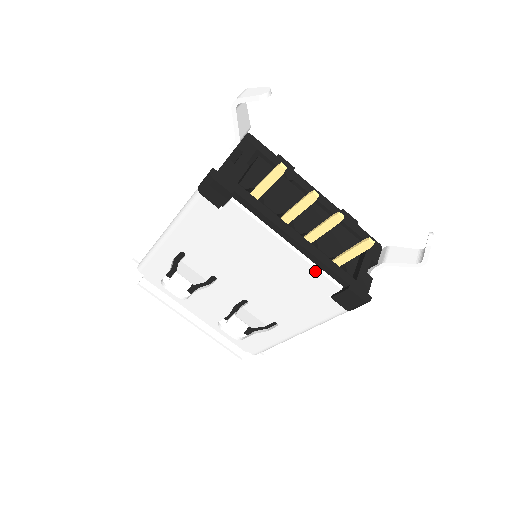
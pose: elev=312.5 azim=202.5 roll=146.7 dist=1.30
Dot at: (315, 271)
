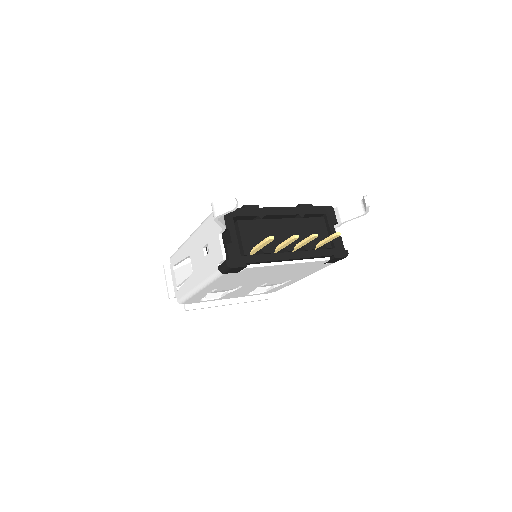
Dot at: (311, 262)
